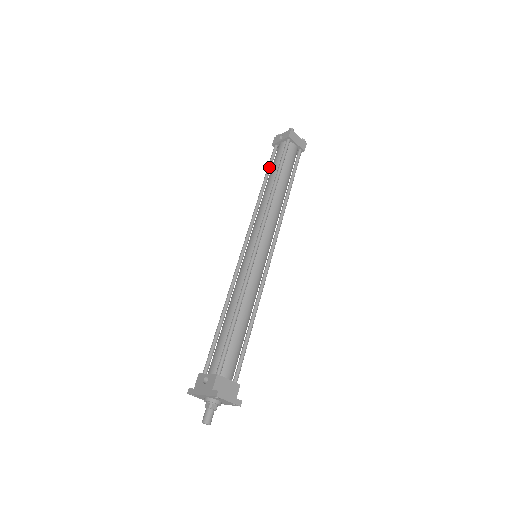
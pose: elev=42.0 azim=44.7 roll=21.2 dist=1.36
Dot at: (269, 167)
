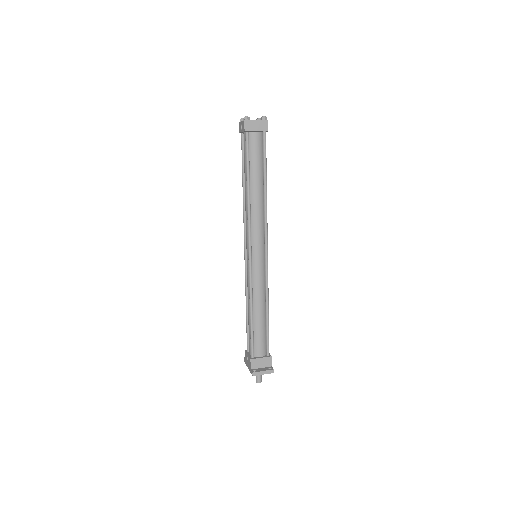
Dot at: (242, 162)
